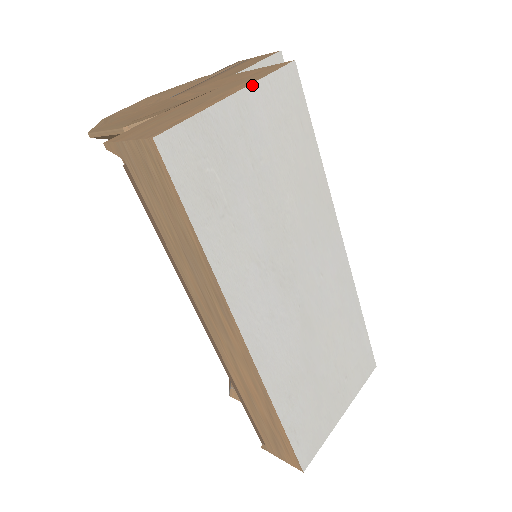
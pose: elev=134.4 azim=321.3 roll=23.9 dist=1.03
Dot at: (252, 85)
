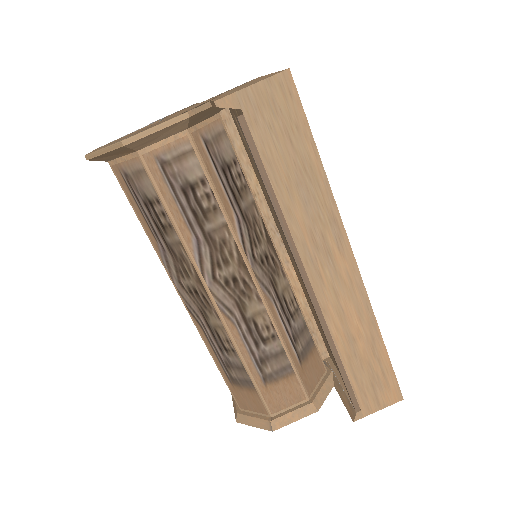
Dot at: occluded
